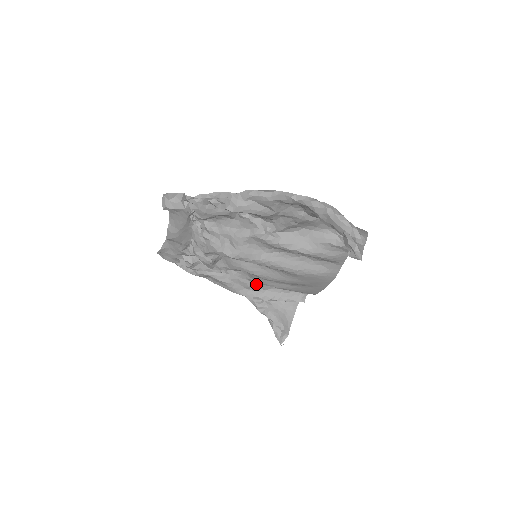
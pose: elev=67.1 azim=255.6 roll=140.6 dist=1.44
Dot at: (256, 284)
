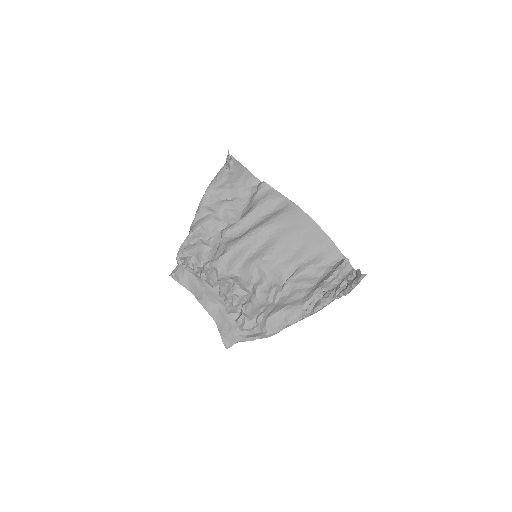
Dot at: (303, 287)
